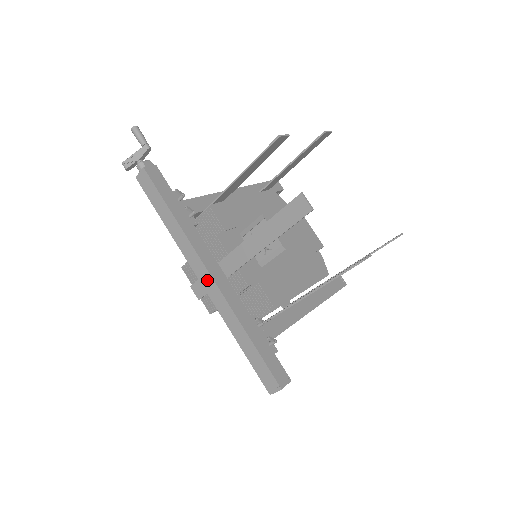
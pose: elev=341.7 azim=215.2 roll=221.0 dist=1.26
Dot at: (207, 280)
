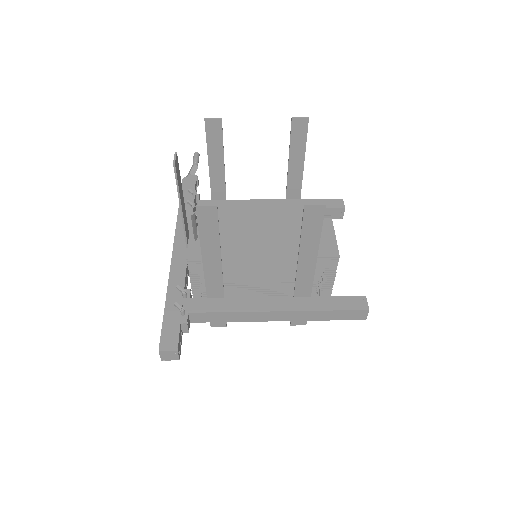
Dot at: occluded
